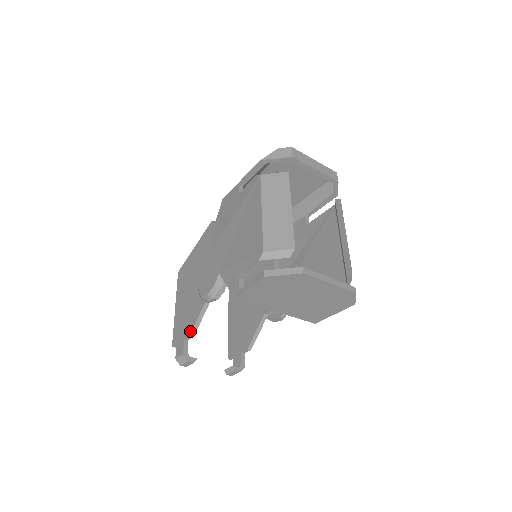
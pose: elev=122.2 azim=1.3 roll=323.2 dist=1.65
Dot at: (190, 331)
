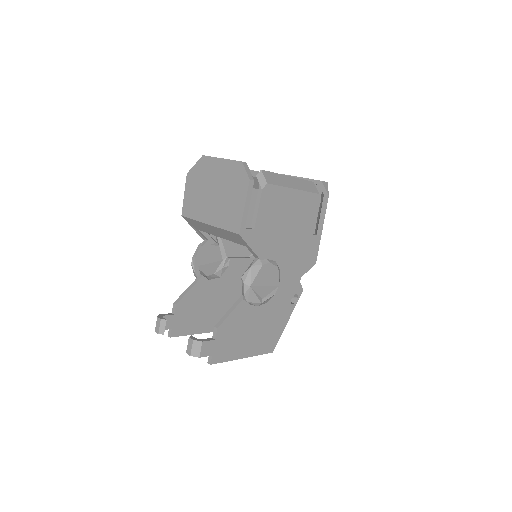
Dot at: (176, 302)
